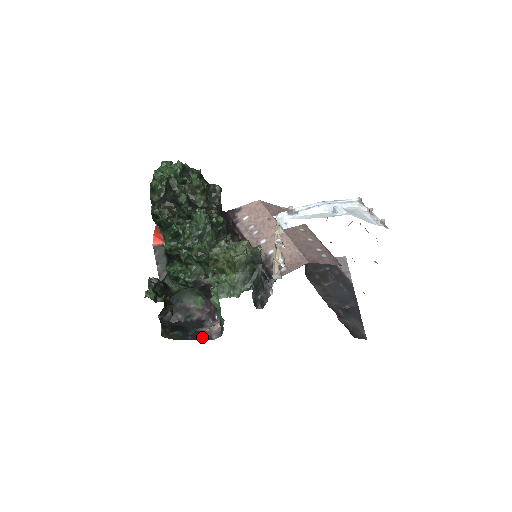
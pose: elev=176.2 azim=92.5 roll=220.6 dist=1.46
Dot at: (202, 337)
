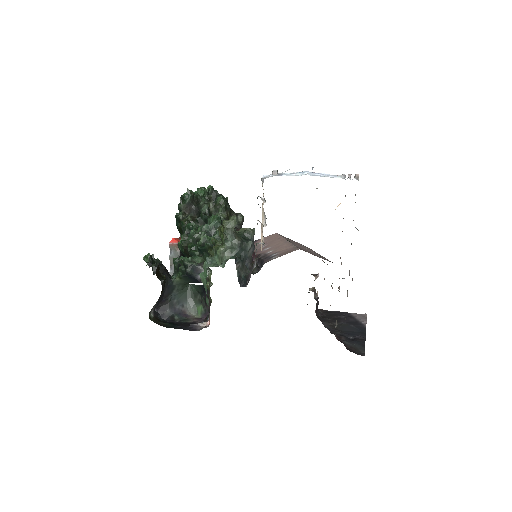
Dot at: (188, 329)
